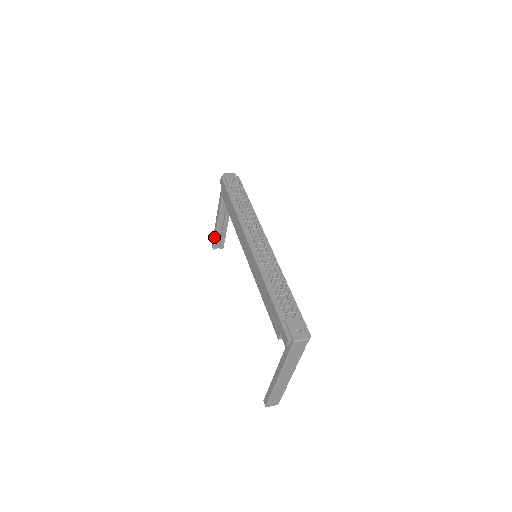
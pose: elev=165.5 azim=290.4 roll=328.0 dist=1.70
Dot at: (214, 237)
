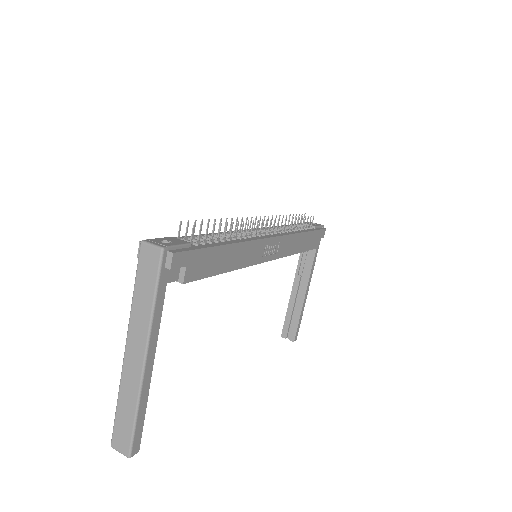
Dot at: (286, 316)
